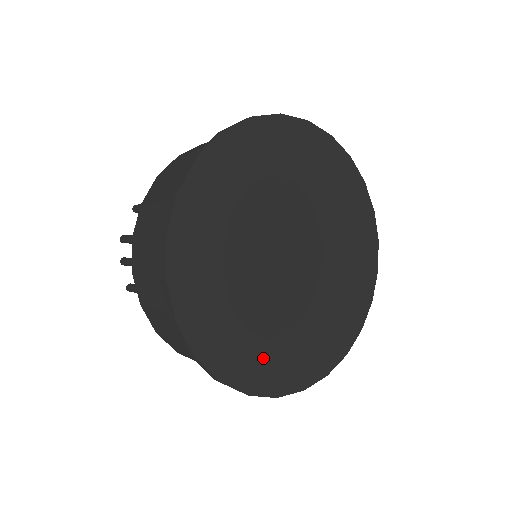
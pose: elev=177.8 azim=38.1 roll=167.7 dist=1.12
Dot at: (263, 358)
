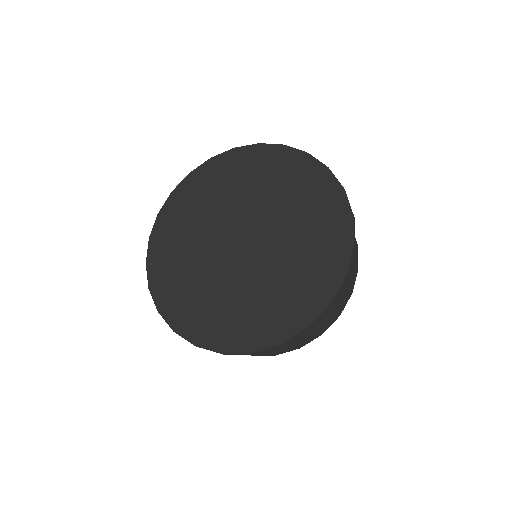
Dot at: (193, 309)
